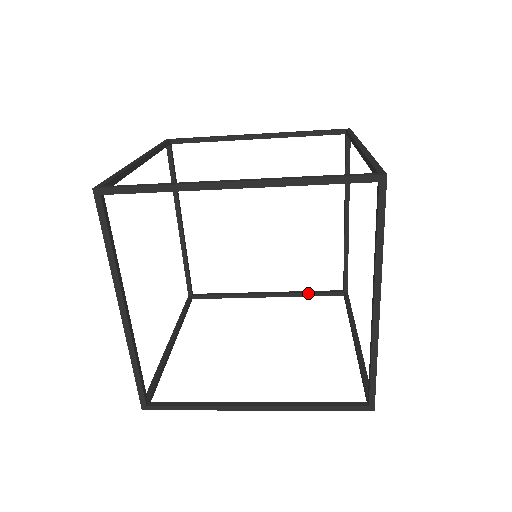
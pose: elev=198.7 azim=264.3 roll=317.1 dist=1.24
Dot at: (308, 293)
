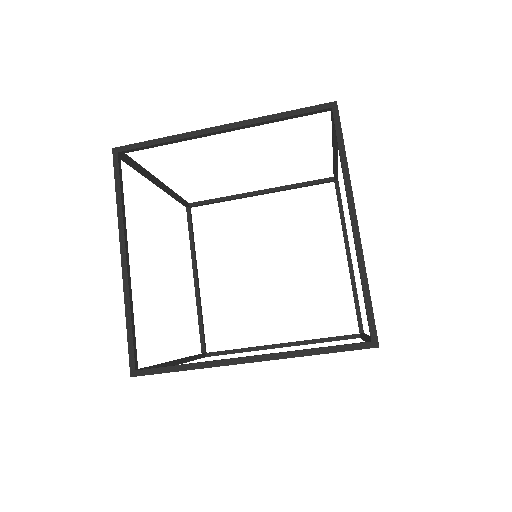
Dot at: (323, 338)
